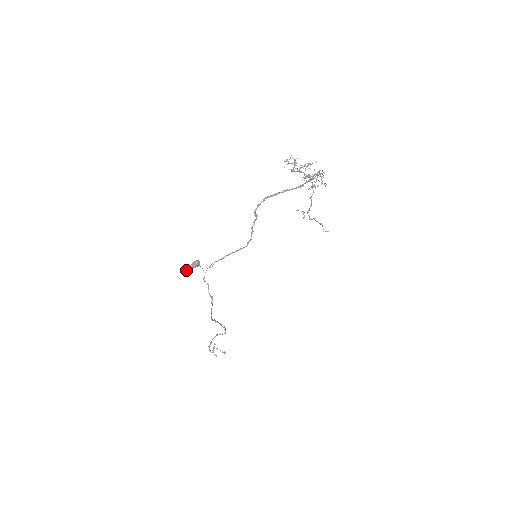
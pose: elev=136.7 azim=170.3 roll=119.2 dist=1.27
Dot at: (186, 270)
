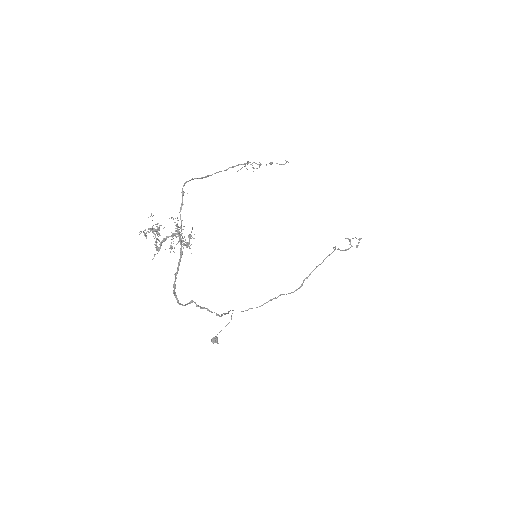
Dot at: (217, 343)
